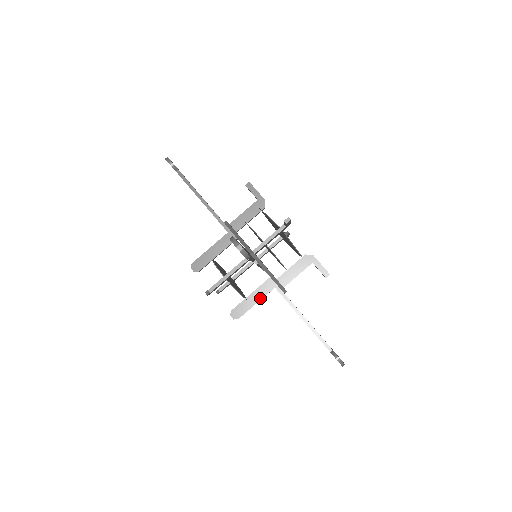
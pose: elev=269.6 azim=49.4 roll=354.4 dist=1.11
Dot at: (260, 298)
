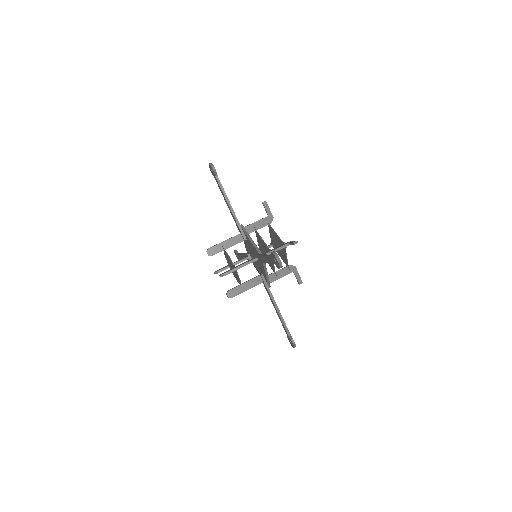
Dot at: (244, 263)
